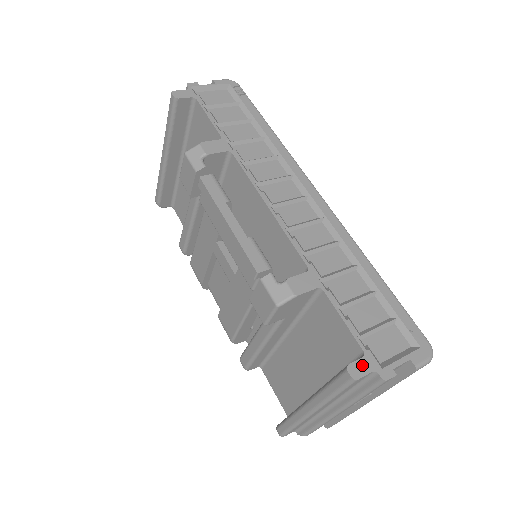
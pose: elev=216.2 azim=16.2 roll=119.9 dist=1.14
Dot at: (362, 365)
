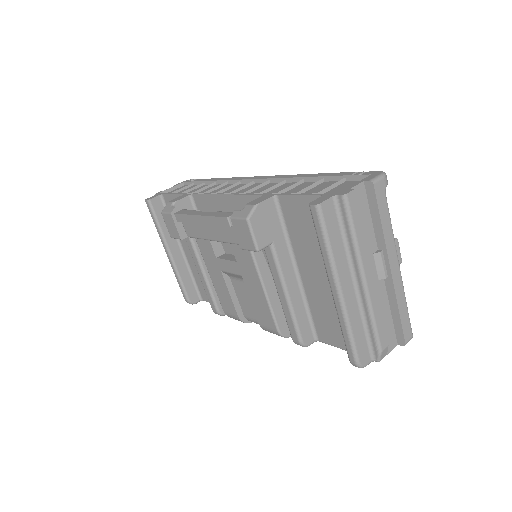
Dot at: (322, 198)
